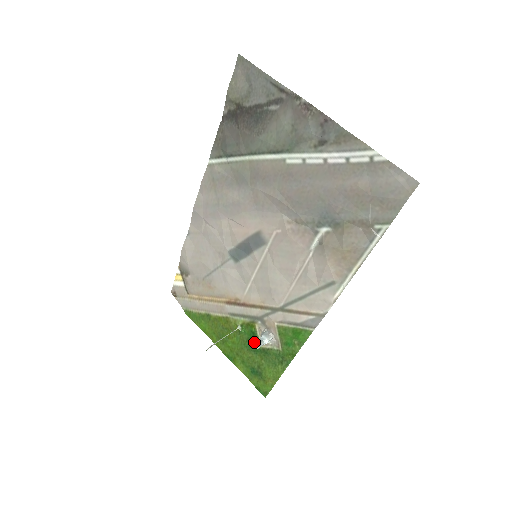
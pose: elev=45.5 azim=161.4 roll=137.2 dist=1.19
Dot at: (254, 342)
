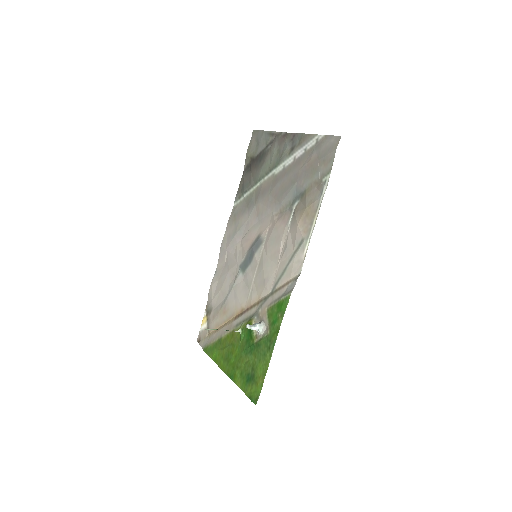
Dot at: (250, 341)
